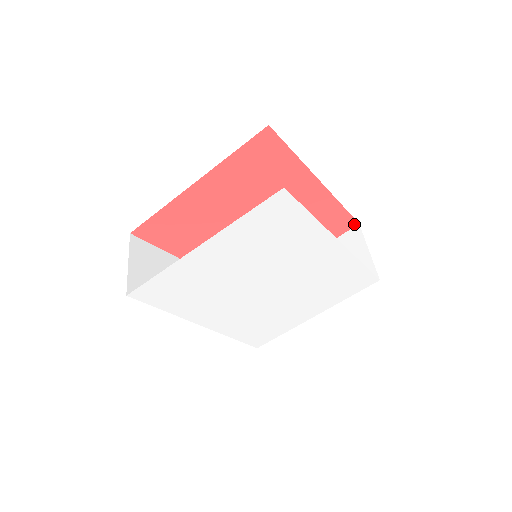
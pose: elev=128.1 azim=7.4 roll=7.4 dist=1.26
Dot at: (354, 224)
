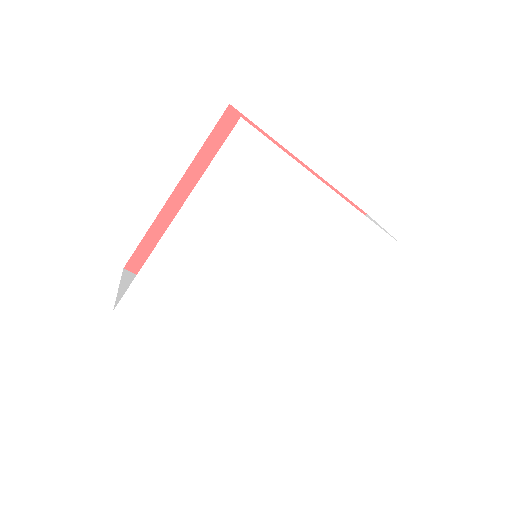
Dot at: occluded
